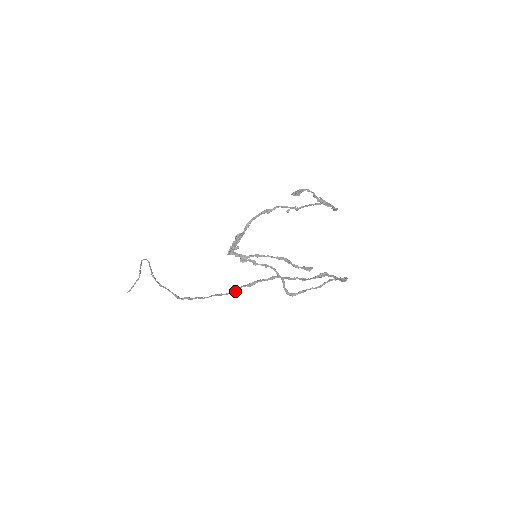
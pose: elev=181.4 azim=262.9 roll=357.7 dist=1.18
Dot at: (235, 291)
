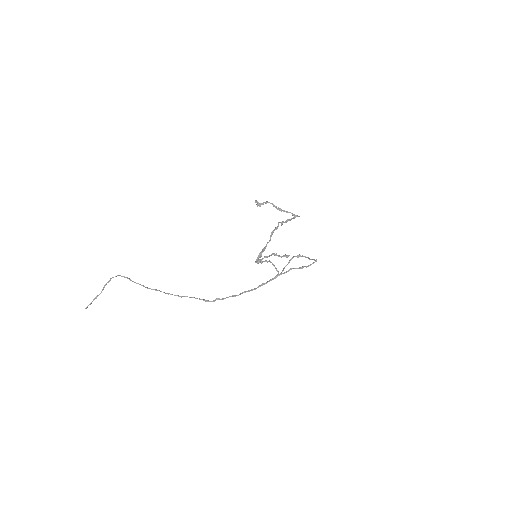
Dot at: occluded
